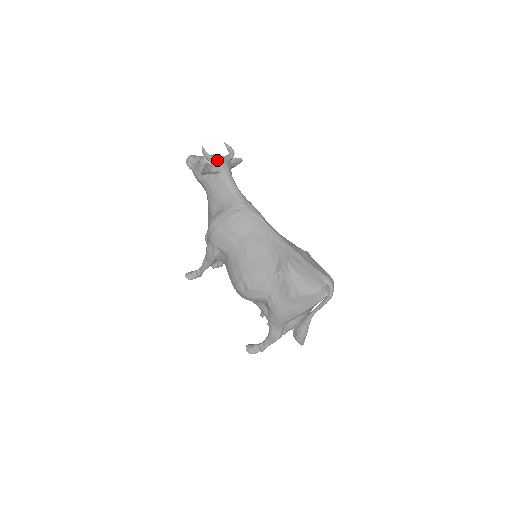
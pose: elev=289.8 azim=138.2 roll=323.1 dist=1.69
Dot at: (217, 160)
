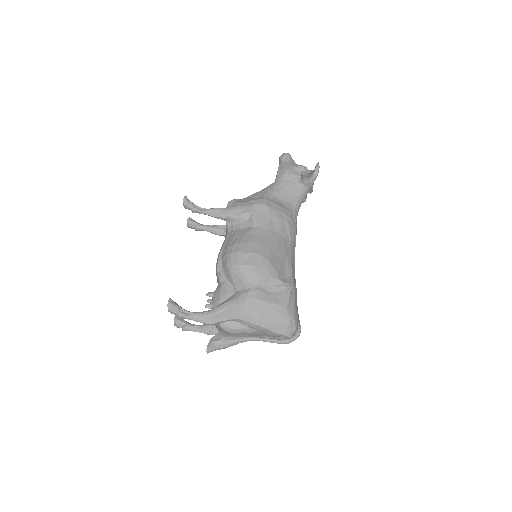
Dot at: occluded
